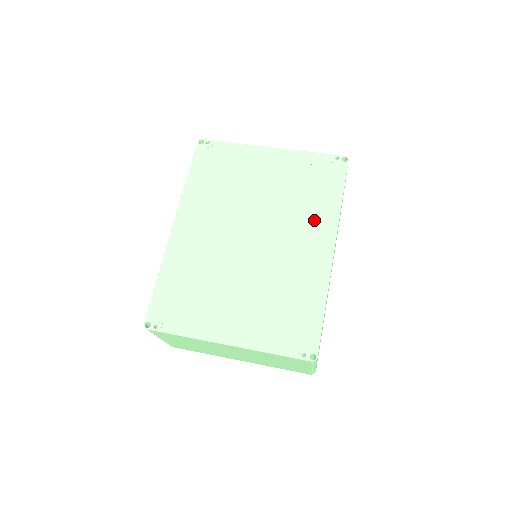
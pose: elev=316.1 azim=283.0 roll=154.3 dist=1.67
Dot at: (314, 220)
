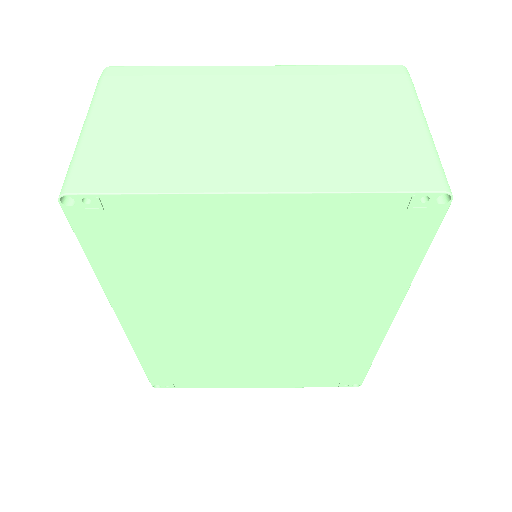
Dot at: (362, 295)
